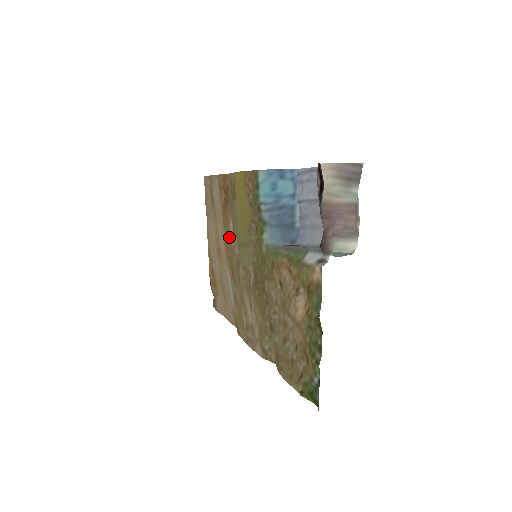
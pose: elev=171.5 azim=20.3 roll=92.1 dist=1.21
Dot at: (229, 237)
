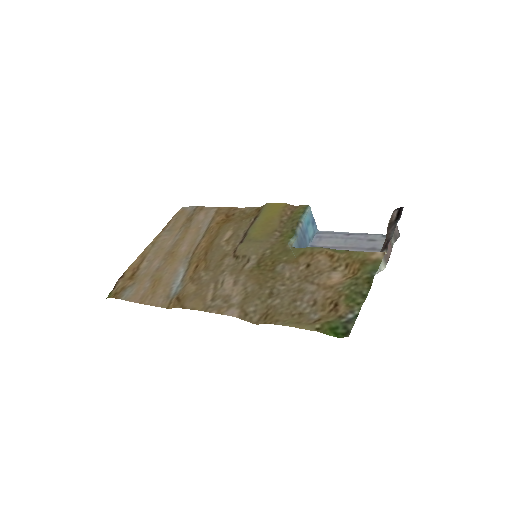
Dot at: (219, 239)
